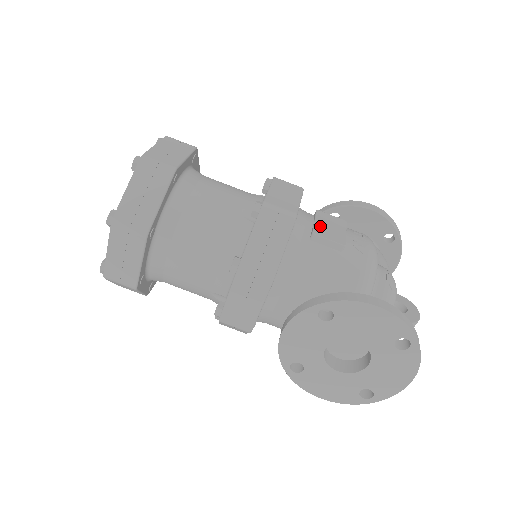
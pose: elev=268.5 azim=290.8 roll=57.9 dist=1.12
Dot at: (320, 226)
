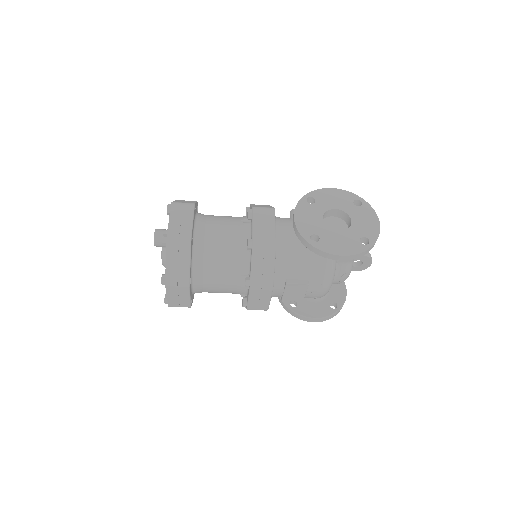
Dot at: (287, 295)
